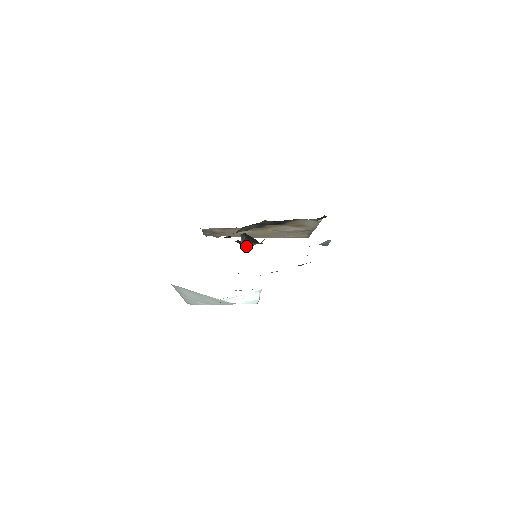
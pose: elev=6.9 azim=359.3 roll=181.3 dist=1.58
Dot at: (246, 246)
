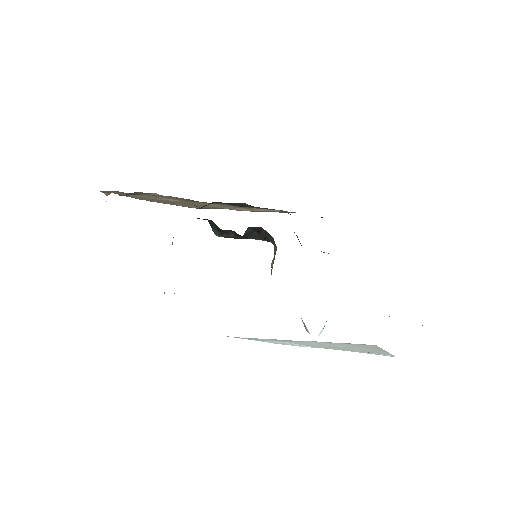
Dot at: (232, 237)
